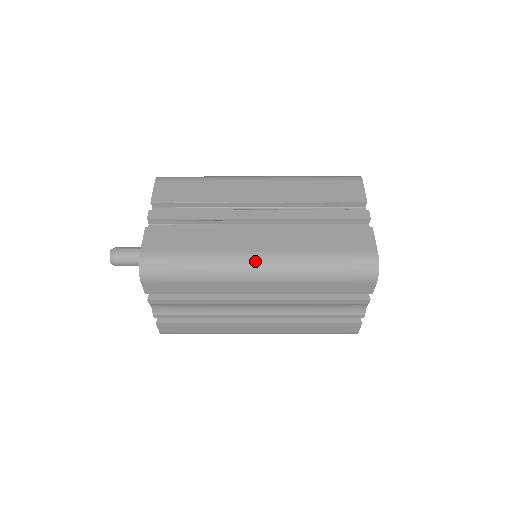
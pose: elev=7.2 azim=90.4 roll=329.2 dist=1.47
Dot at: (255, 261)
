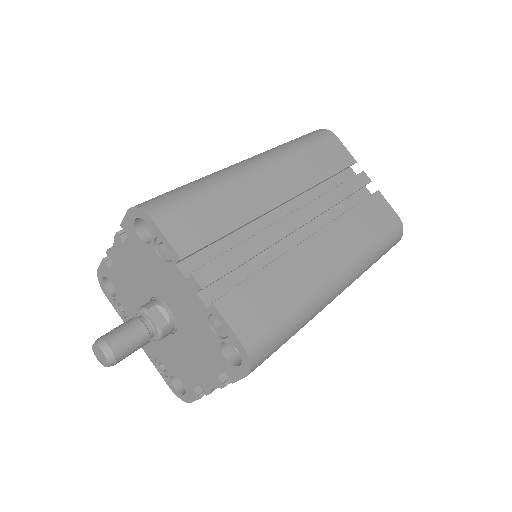
Dot at: (339, 279)
